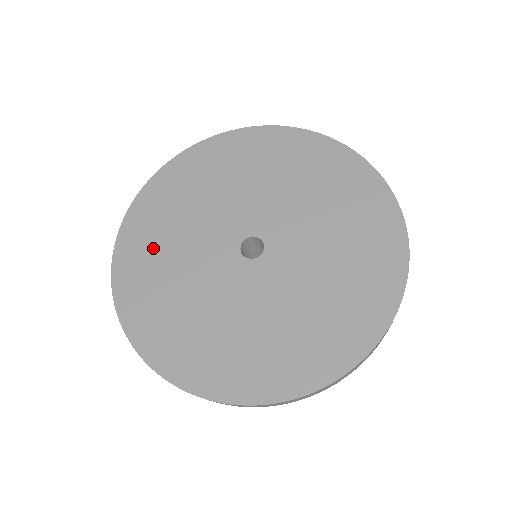
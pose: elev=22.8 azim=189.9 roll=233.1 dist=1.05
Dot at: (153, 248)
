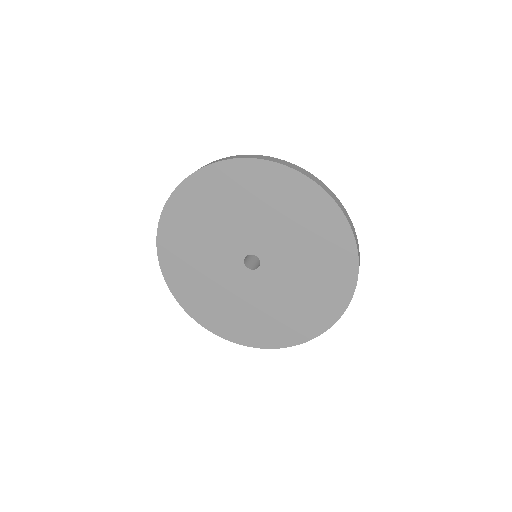
Dot at: (194, 216)
